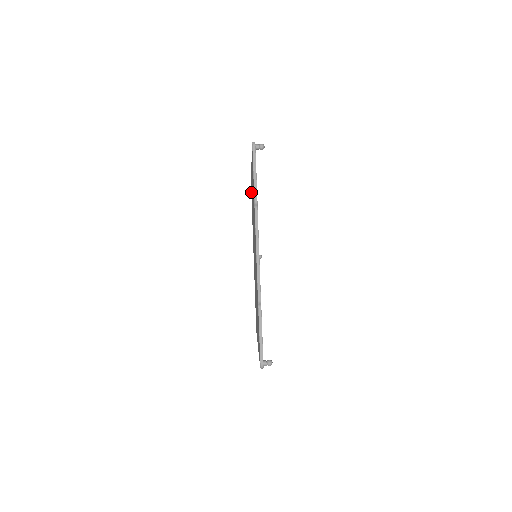
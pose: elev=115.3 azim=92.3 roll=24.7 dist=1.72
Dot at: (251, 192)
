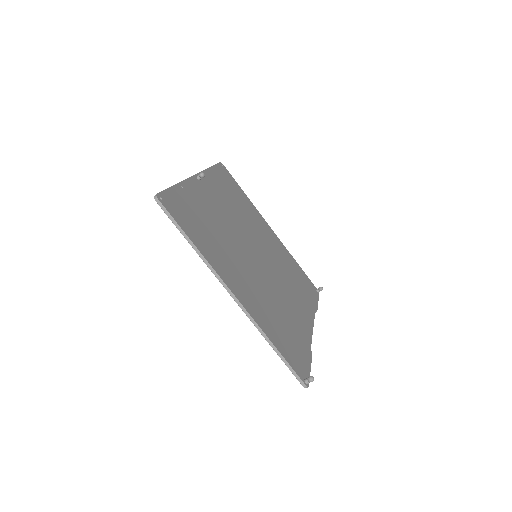
Dot at: occluded
